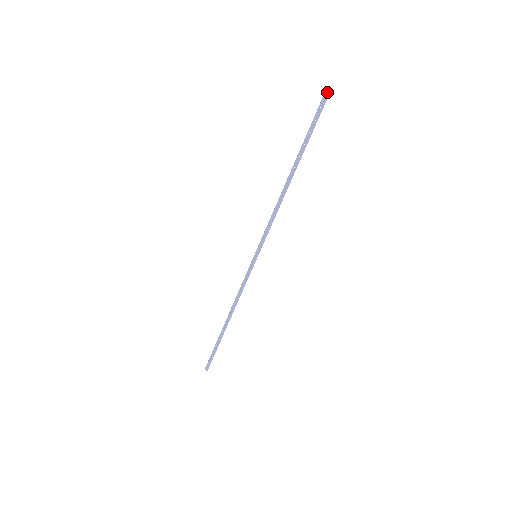
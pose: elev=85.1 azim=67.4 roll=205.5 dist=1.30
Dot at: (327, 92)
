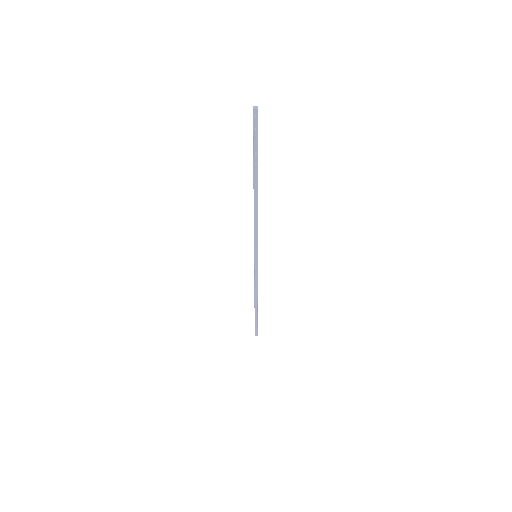
Dot at: (255, 112)
